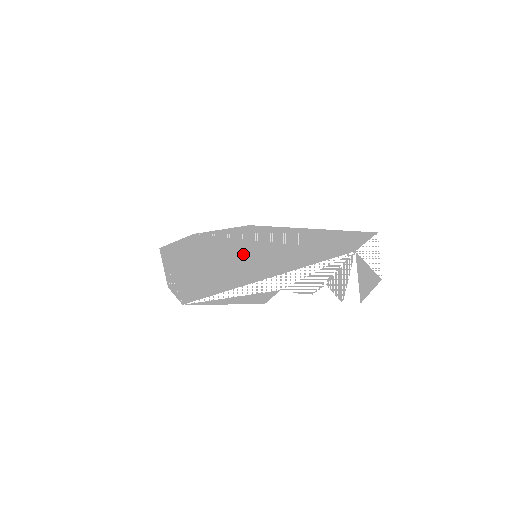
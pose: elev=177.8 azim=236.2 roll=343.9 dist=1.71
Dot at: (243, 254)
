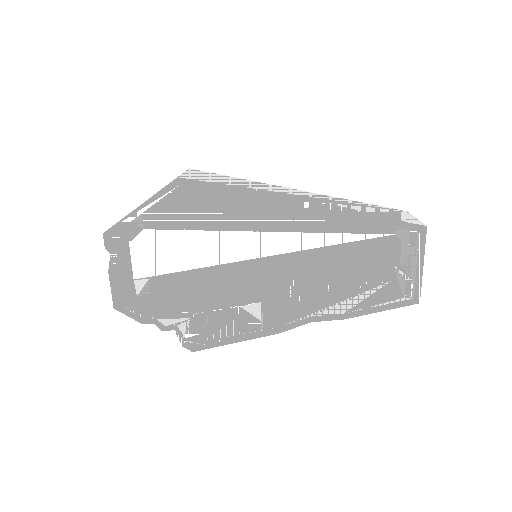
Dot at: occluded
